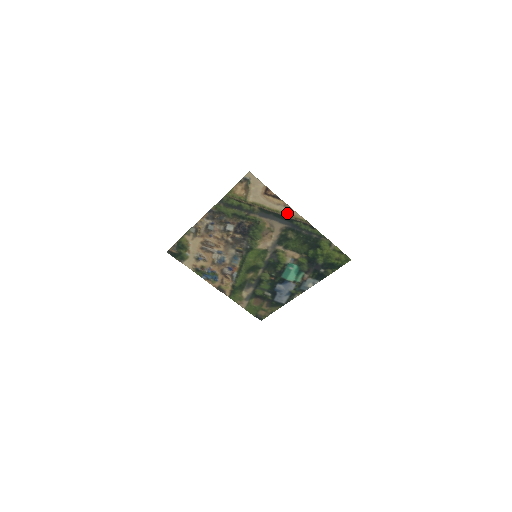
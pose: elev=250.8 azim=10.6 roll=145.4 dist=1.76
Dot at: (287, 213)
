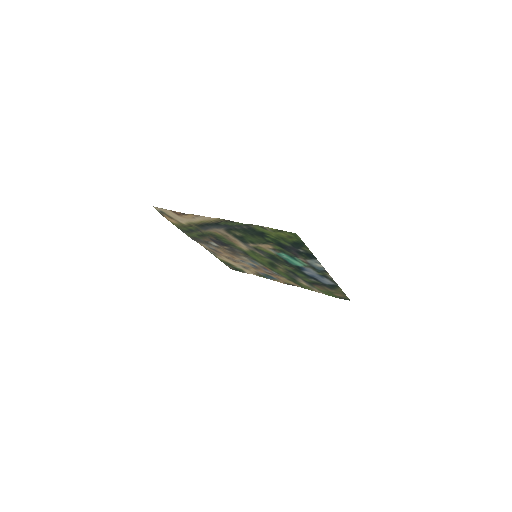
Dot at: (207, 220)
